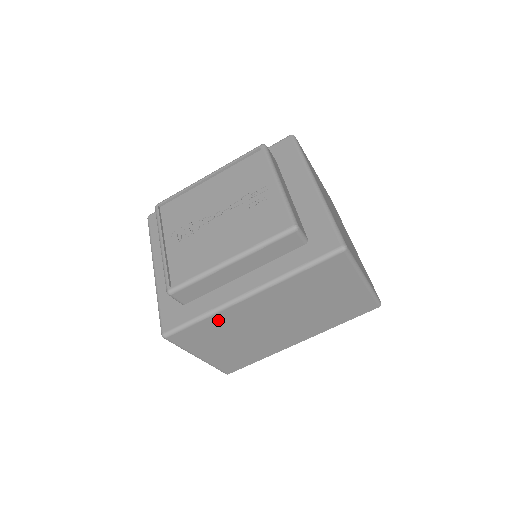
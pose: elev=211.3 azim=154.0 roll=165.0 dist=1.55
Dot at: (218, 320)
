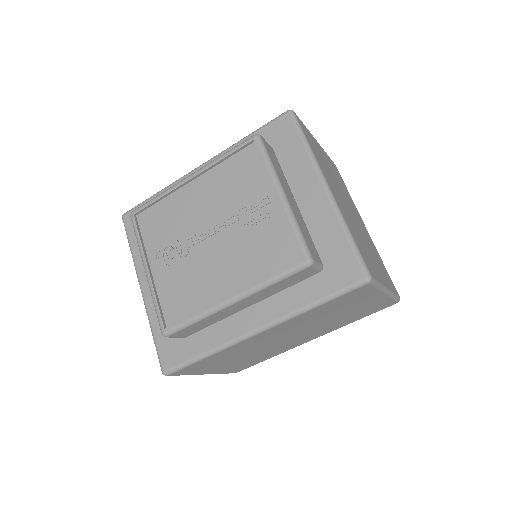
Dot at: (224, 353)
